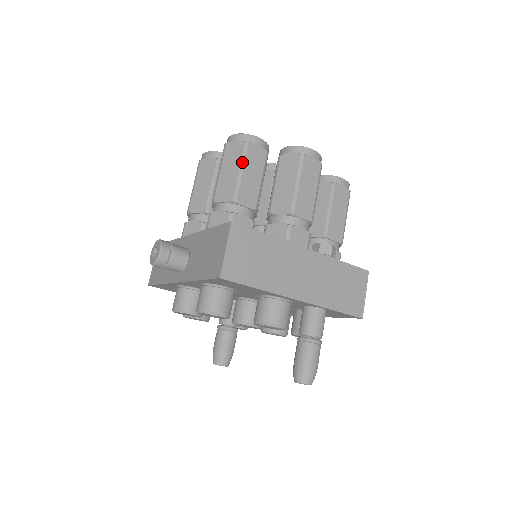
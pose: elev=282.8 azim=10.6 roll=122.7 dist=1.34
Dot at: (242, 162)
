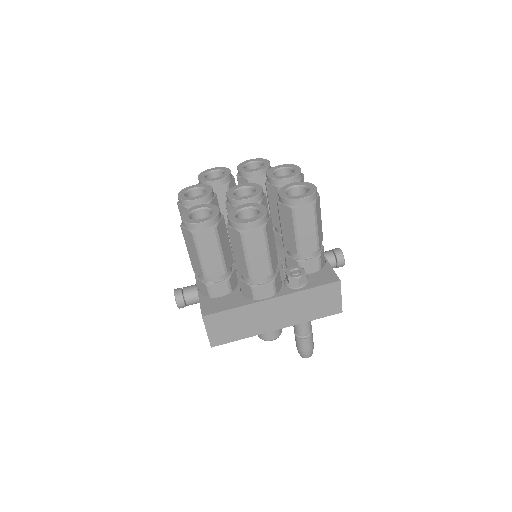
Dot at: (197, 249)
